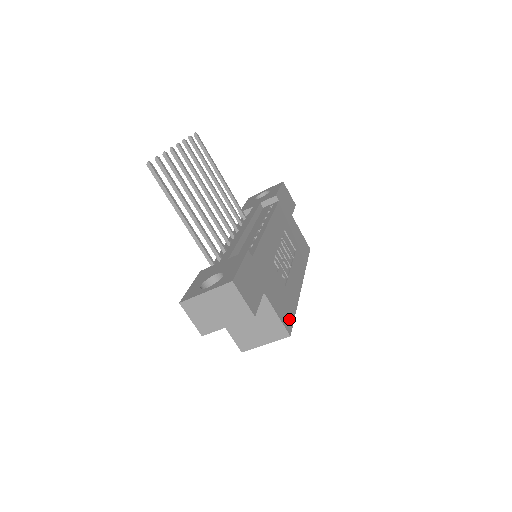
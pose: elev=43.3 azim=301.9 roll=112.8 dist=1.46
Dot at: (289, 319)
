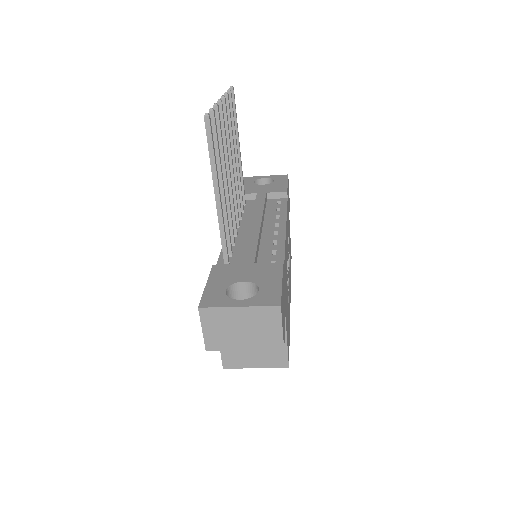
Dot at: occluded
